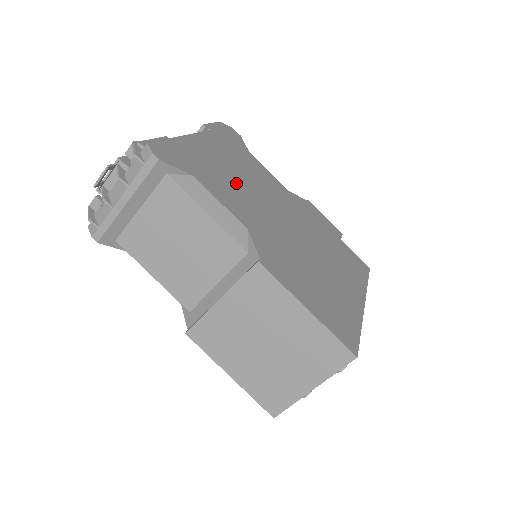
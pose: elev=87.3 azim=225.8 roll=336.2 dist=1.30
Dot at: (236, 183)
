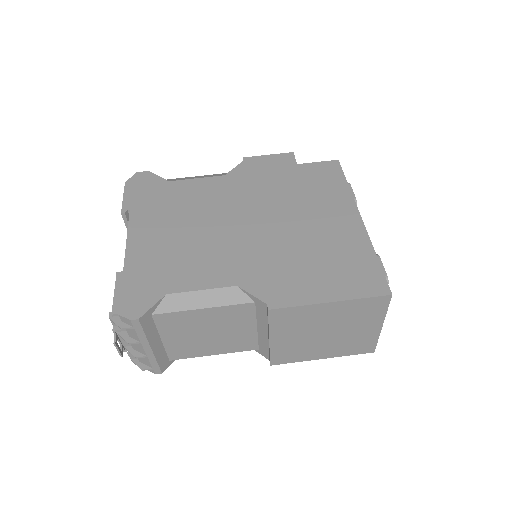
Dot at: (192, 244)
